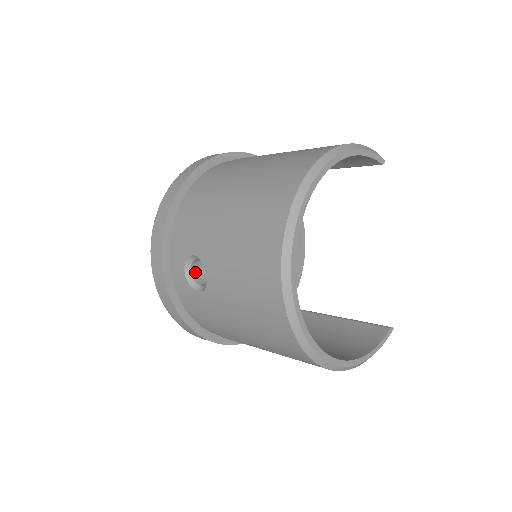
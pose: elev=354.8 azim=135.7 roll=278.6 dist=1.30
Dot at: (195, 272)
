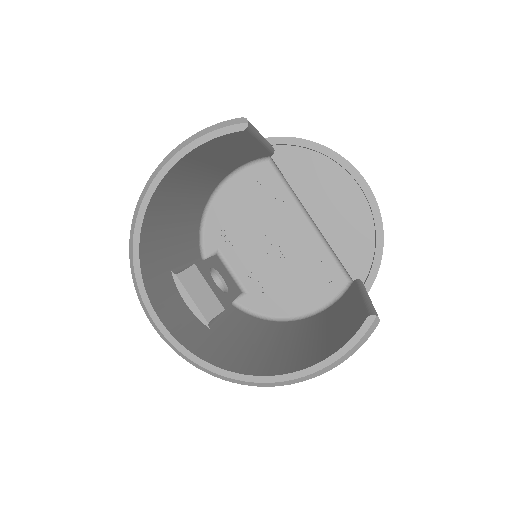
Dot at: occluded
